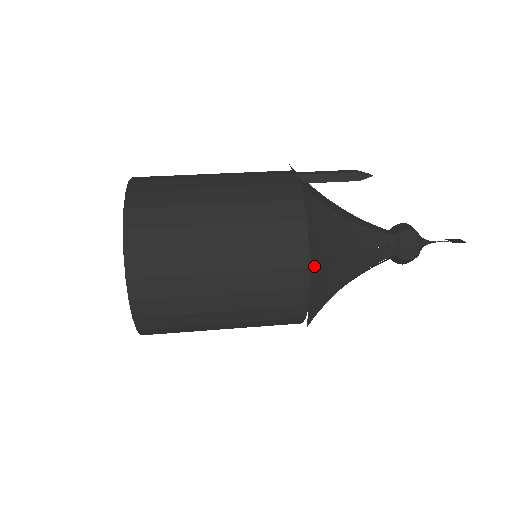
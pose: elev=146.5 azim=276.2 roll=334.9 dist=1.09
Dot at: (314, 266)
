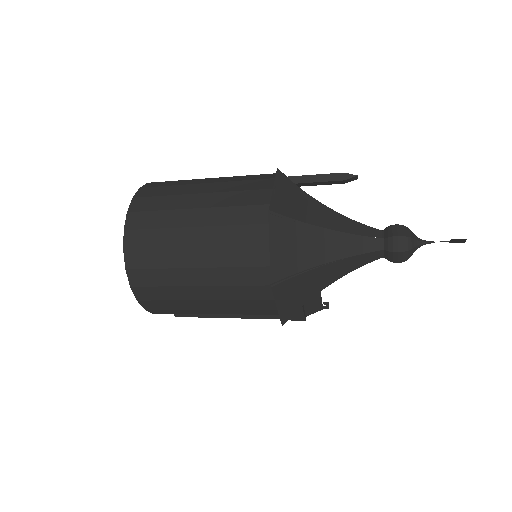
Dot at: (274, 222)
